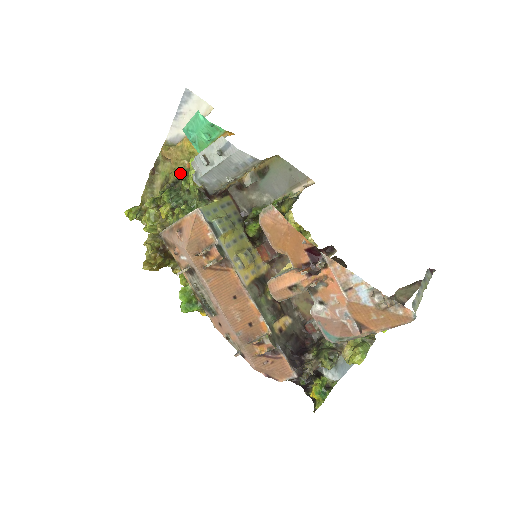
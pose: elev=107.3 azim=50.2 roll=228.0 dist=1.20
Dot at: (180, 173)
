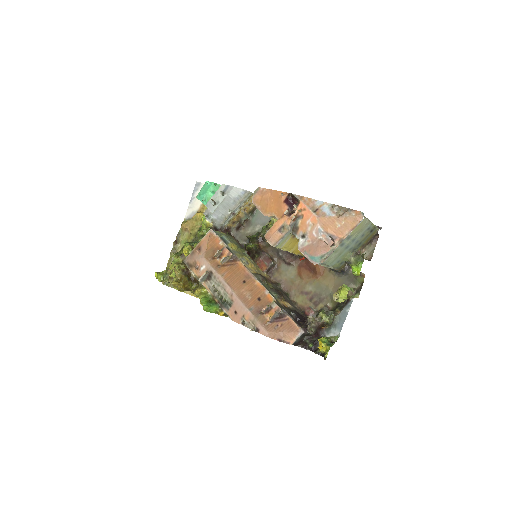
Dot at: (195, 235)
